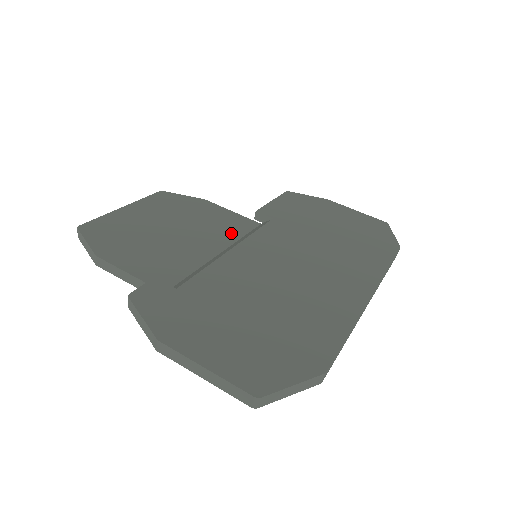
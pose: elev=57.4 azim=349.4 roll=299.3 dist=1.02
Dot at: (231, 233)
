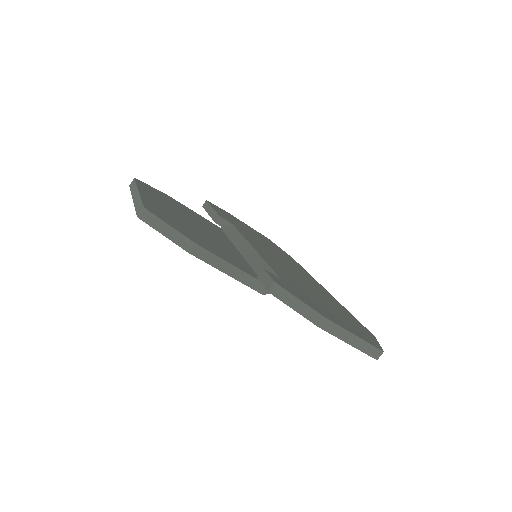
Dot at: (220, 233)
